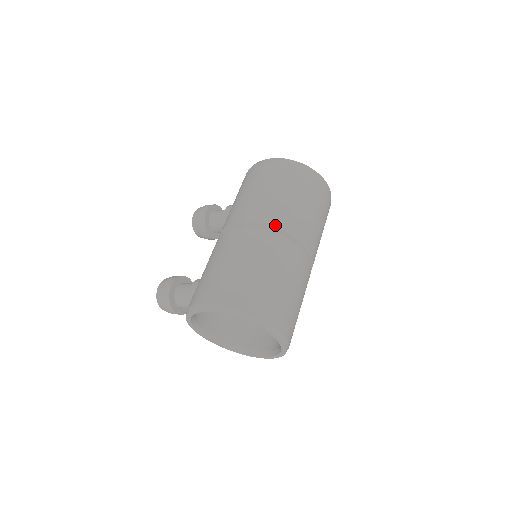
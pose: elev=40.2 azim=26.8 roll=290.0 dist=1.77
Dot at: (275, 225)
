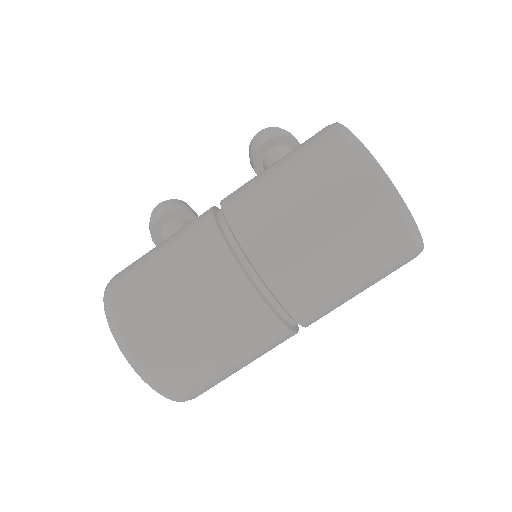
Dot at: (254, 257)
